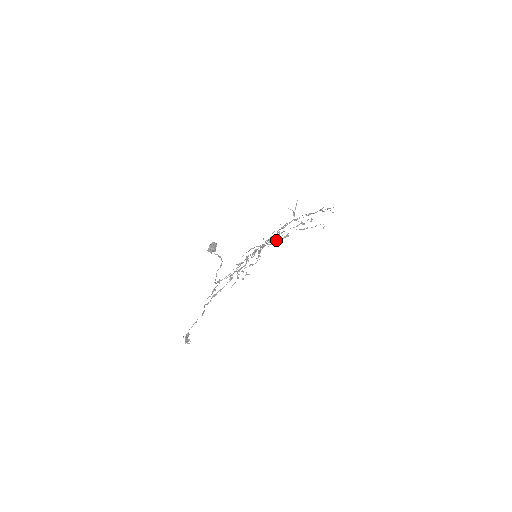
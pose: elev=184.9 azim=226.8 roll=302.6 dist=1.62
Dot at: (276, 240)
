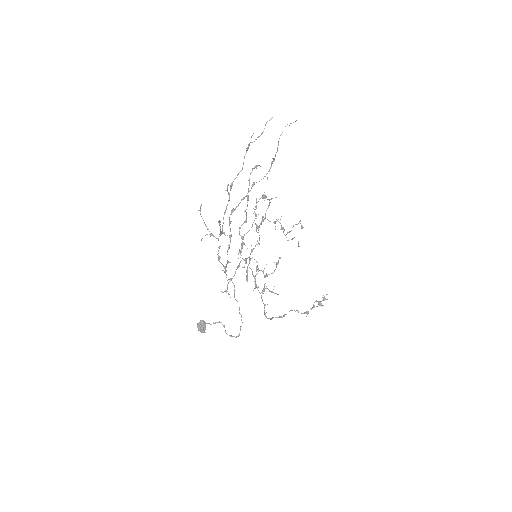
Dot at: (239, 252)
